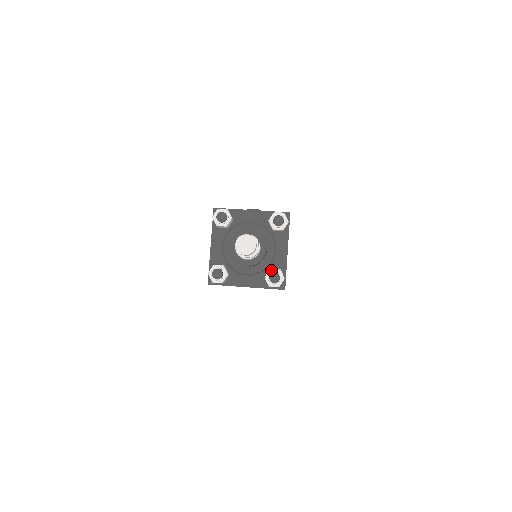
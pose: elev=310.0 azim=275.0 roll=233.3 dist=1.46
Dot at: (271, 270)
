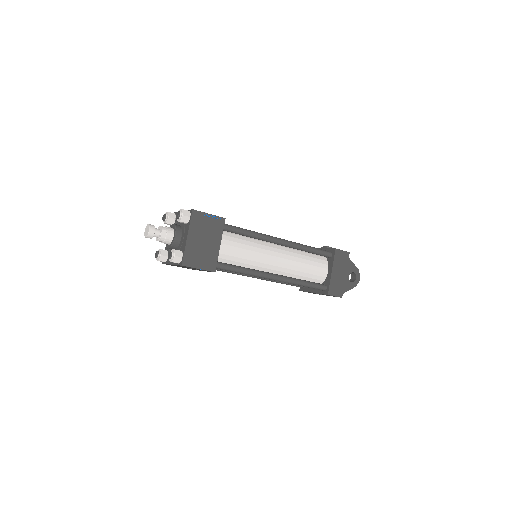
Dot at: (172, 250)
